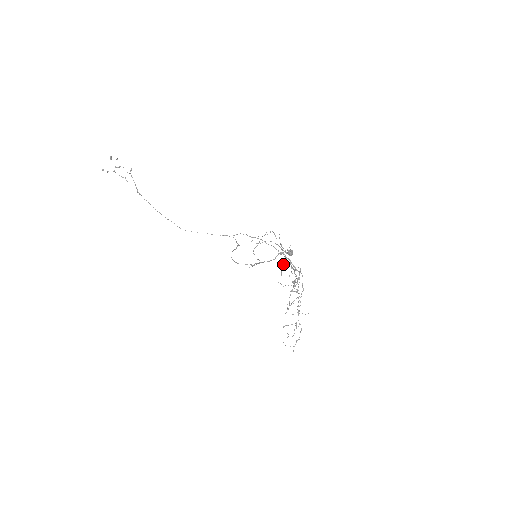
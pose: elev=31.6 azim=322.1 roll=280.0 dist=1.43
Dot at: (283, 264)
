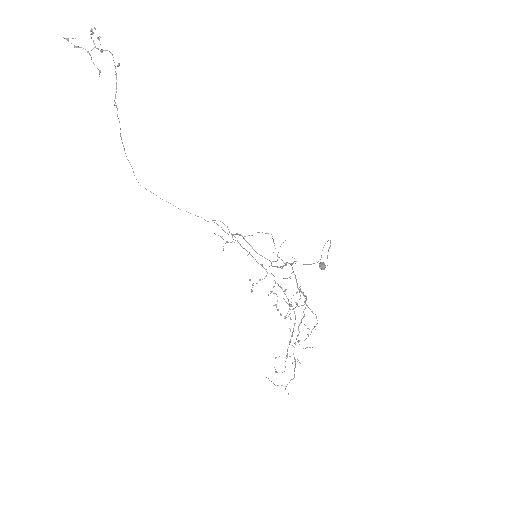
Dot at: occluded
